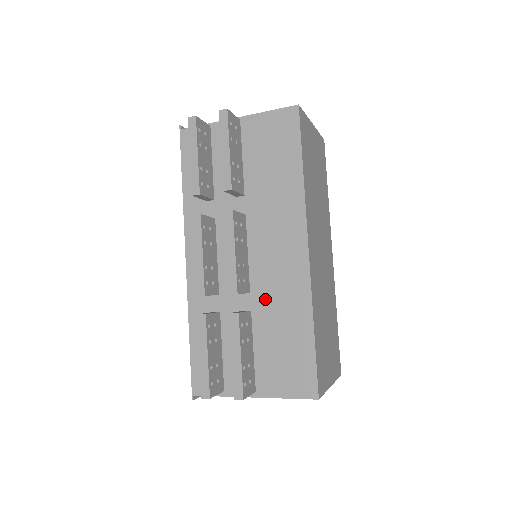
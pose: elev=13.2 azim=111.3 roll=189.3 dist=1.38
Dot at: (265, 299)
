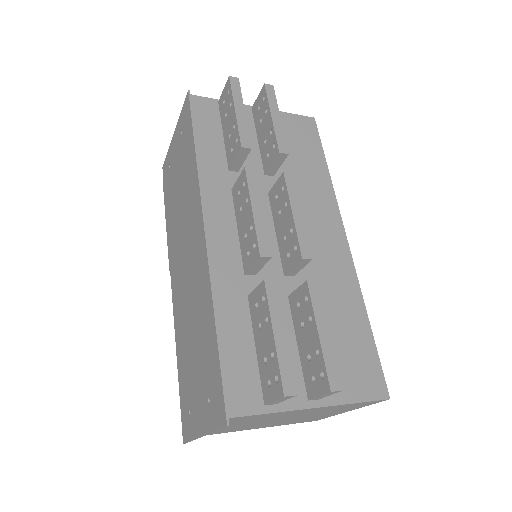
Dot at: occluded
